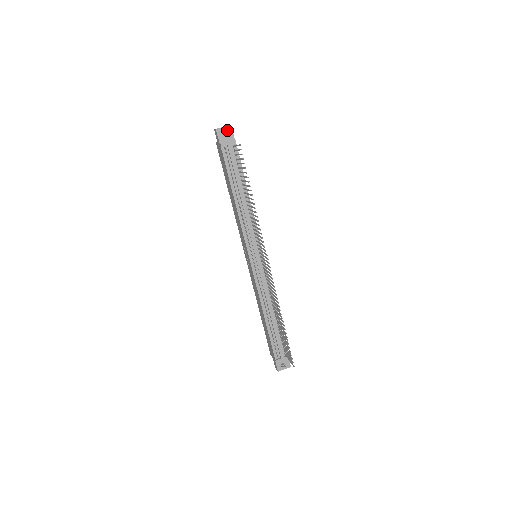
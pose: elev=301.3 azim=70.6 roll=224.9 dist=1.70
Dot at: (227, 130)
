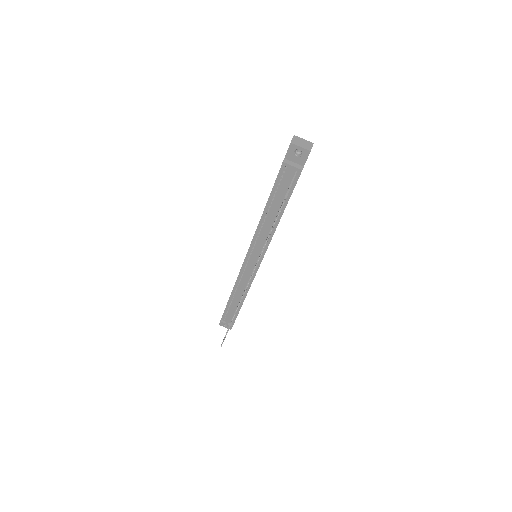
Dot at: (303, 152)
